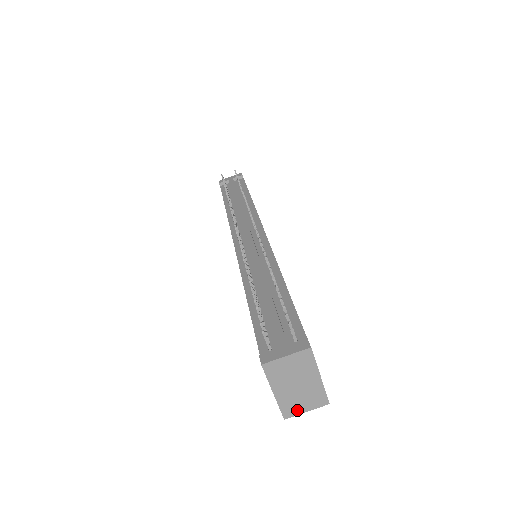
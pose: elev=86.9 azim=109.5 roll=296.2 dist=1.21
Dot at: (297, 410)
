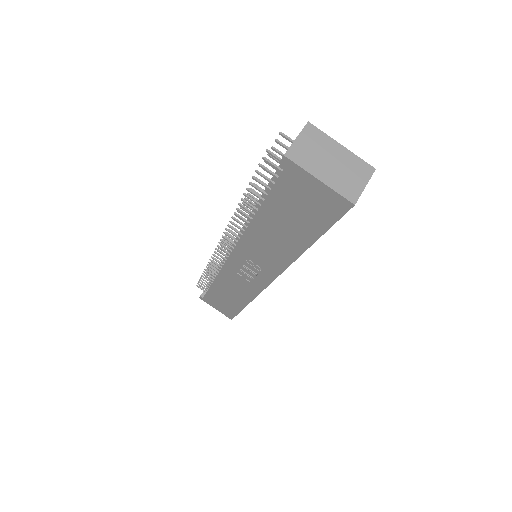
Dot at: (356, 189)
